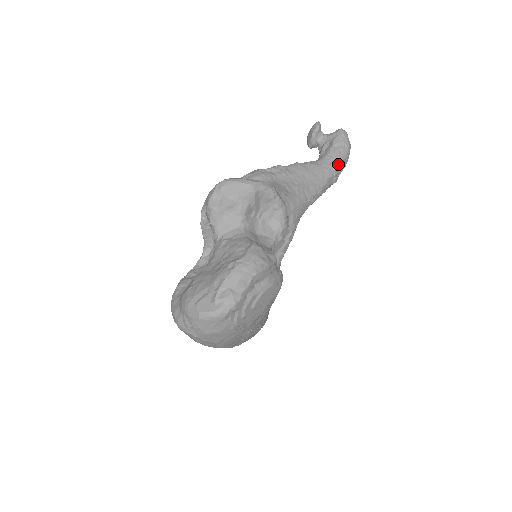
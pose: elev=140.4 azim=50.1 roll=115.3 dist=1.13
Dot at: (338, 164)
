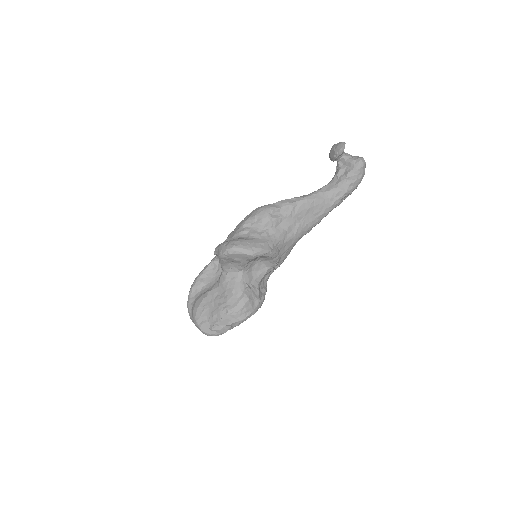
Dot at: (344, 197)
